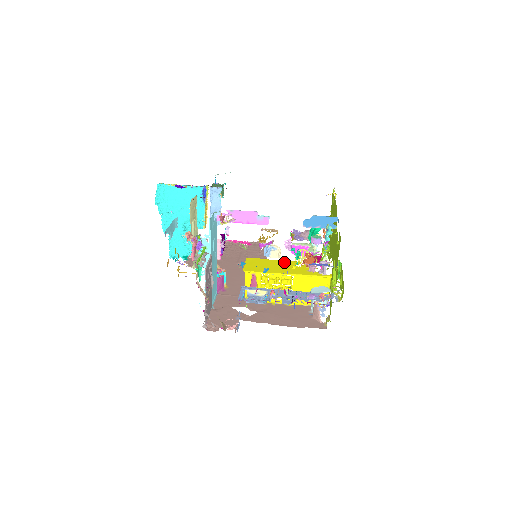
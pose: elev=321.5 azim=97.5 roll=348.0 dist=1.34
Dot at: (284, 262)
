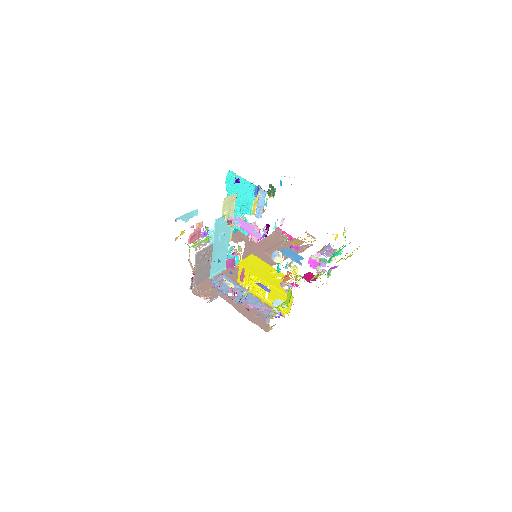
Dot at: (272, 270)
